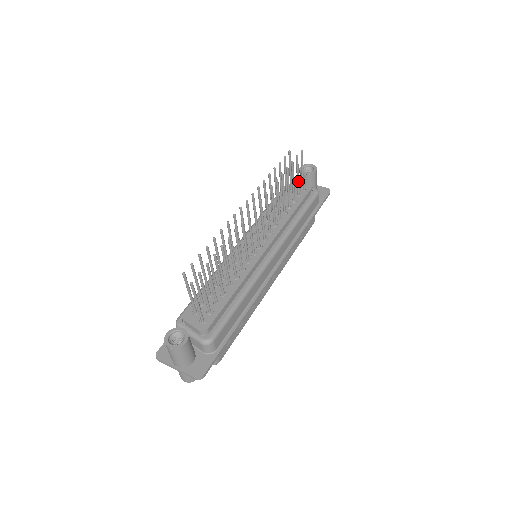
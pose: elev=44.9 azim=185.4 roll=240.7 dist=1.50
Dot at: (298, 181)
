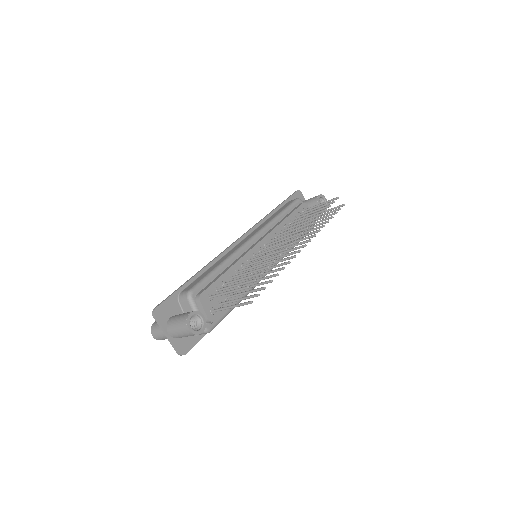
Dot at: occluded
